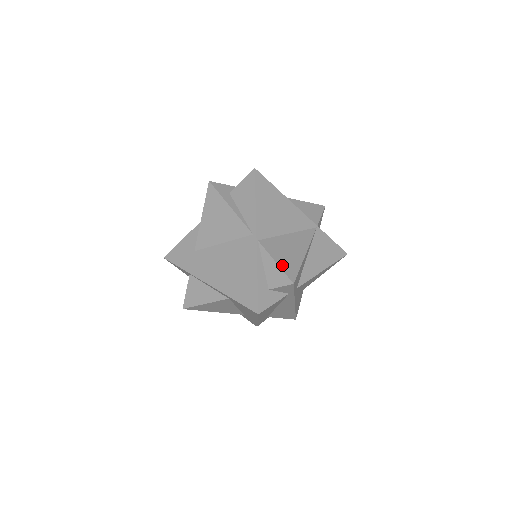
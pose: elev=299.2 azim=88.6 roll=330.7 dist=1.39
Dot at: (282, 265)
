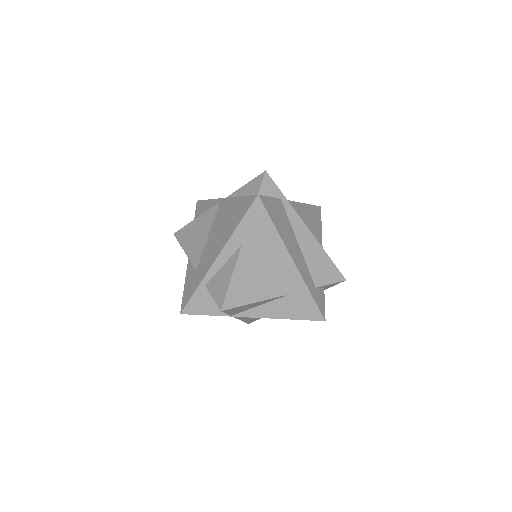
Dot at: (251, 182)
